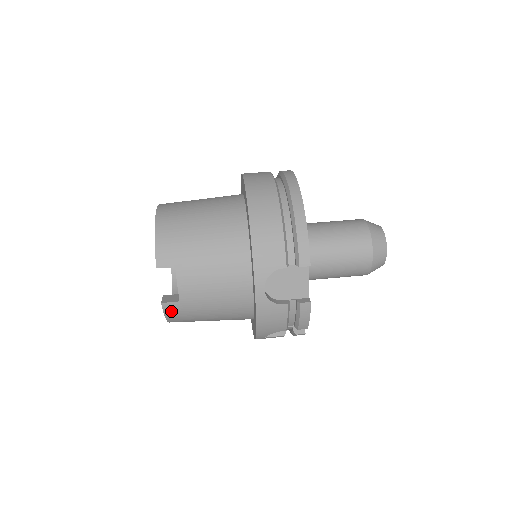
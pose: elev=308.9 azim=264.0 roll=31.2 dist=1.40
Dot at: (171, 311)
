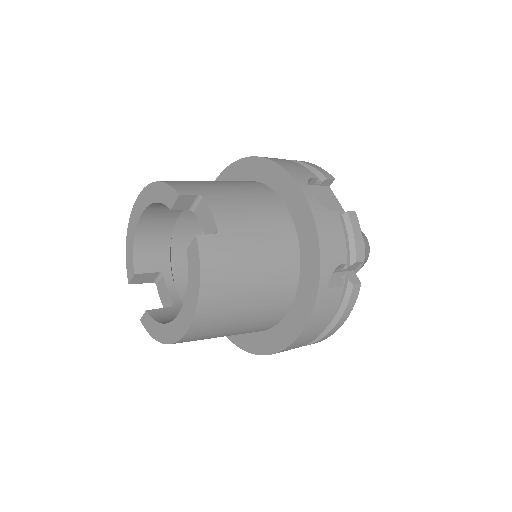
Dot at: (209, 253)
